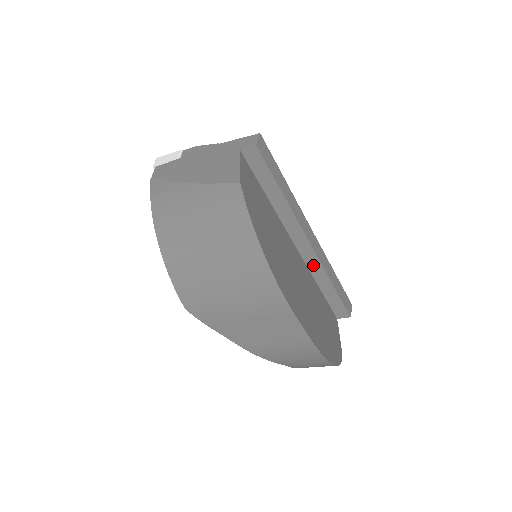
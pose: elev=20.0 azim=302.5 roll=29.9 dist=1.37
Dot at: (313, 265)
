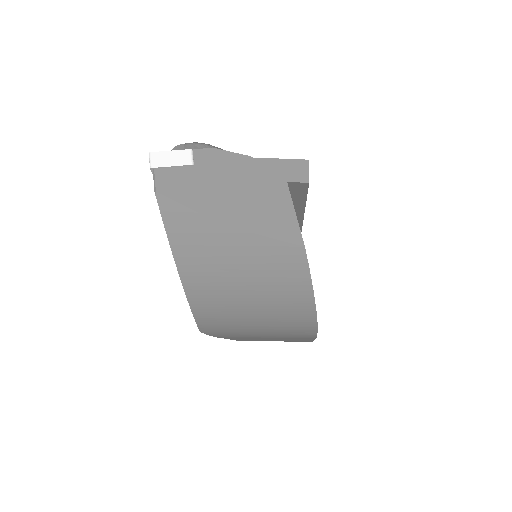
Dot at: occluded
